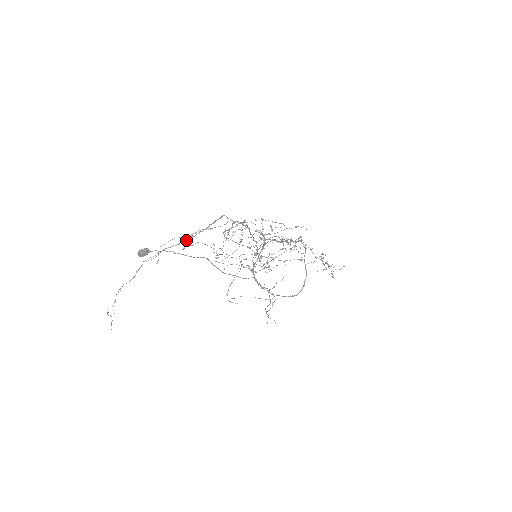
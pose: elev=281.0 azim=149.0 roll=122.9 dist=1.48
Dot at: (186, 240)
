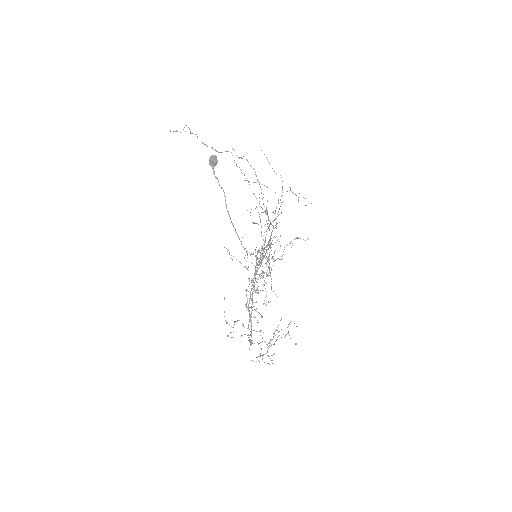
Dot at: (248, 182)
